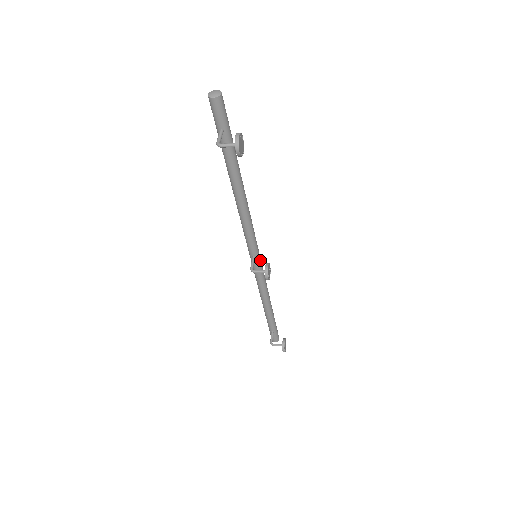
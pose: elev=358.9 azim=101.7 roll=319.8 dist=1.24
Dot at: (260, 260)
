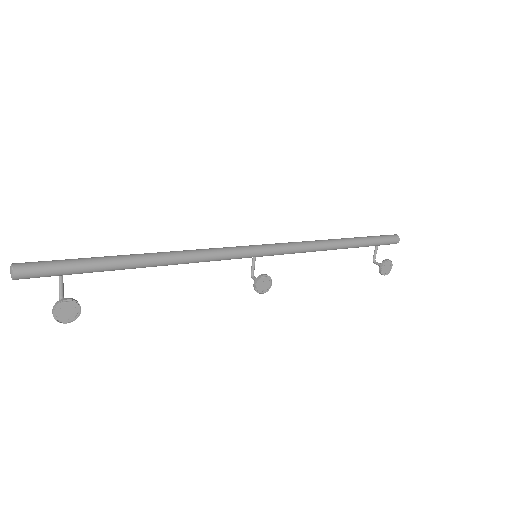
Dot at: (268, 253)
